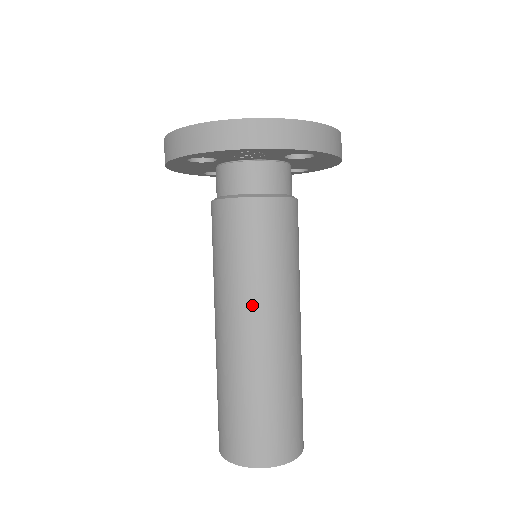
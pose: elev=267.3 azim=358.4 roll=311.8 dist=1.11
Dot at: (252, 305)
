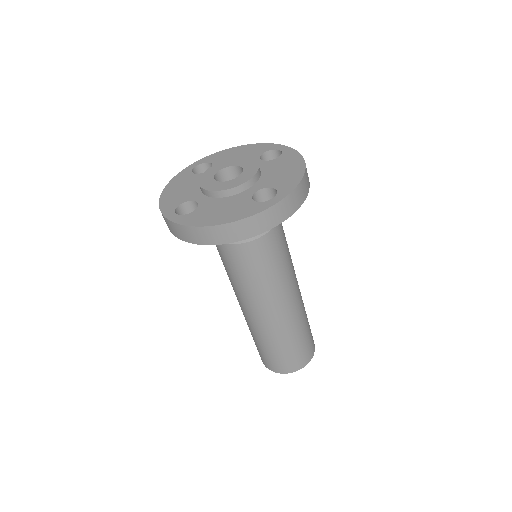
Dot at: (259, 303)
